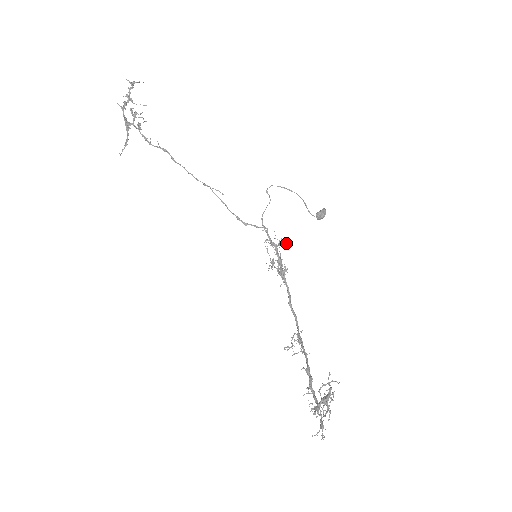
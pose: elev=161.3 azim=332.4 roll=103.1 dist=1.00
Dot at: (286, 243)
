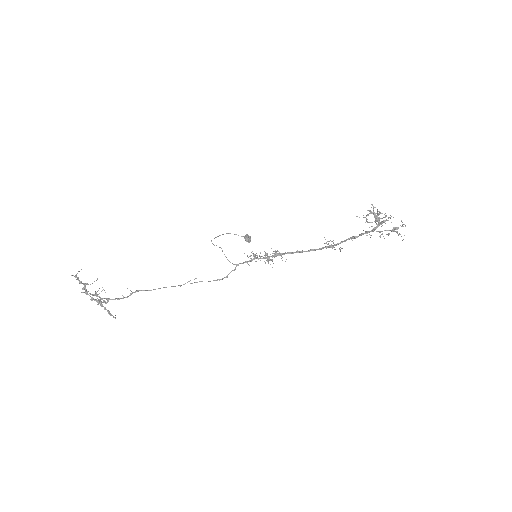
Dot at: occluded
